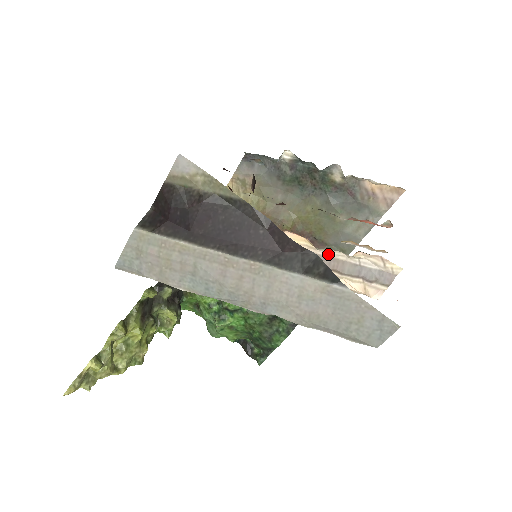
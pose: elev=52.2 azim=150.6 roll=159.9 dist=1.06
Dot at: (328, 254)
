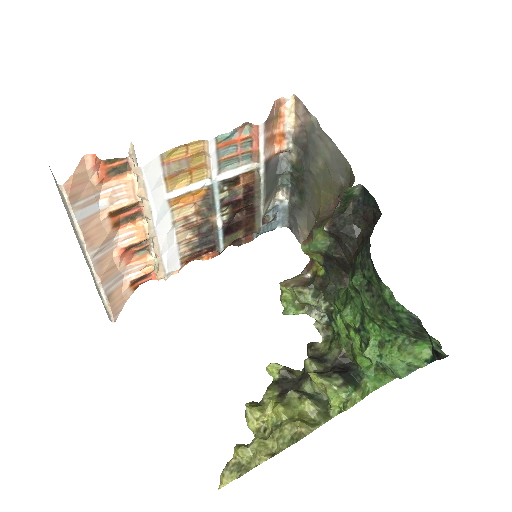
Dot at: occluded
